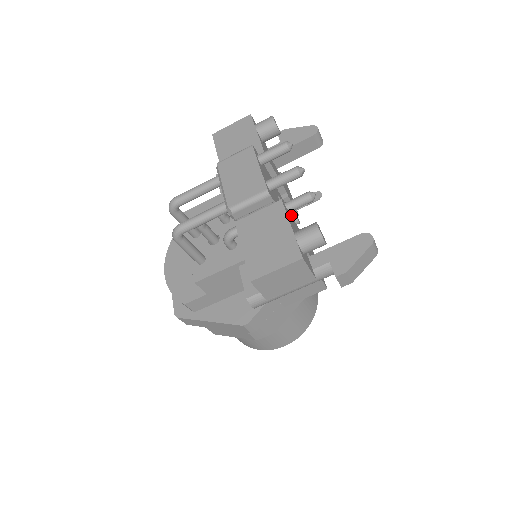
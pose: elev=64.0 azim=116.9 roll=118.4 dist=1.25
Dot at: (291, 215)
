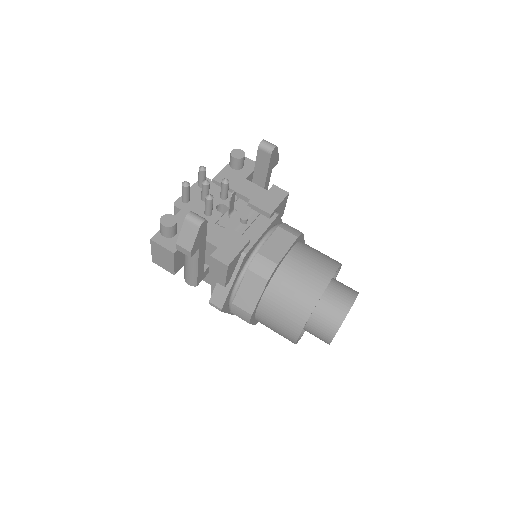
Dot at: (266, 216)
